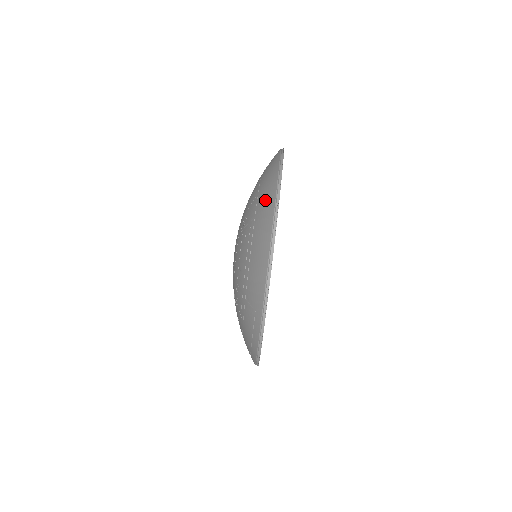
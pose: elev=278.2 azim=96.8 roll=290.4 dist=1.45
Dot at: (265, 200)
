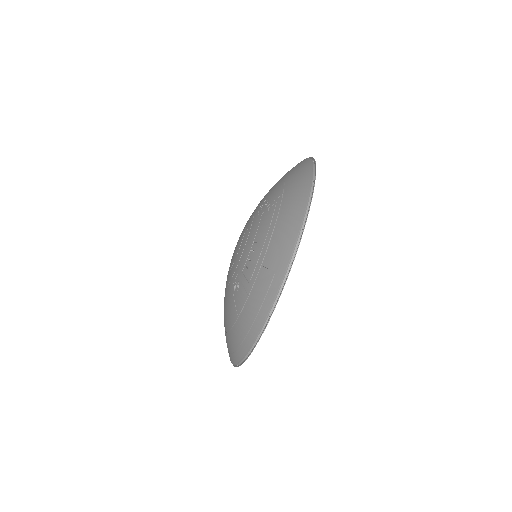
Dot at: (297, 179)
